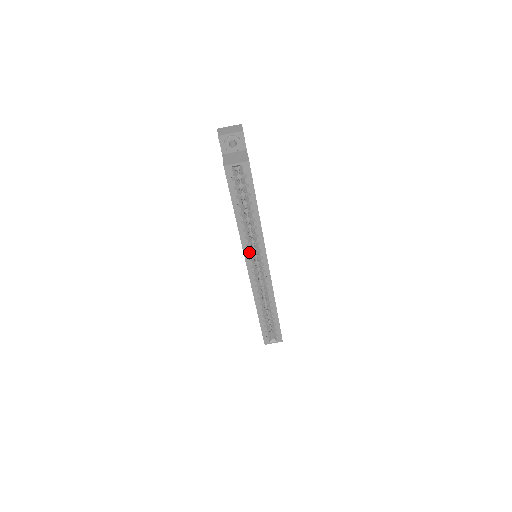
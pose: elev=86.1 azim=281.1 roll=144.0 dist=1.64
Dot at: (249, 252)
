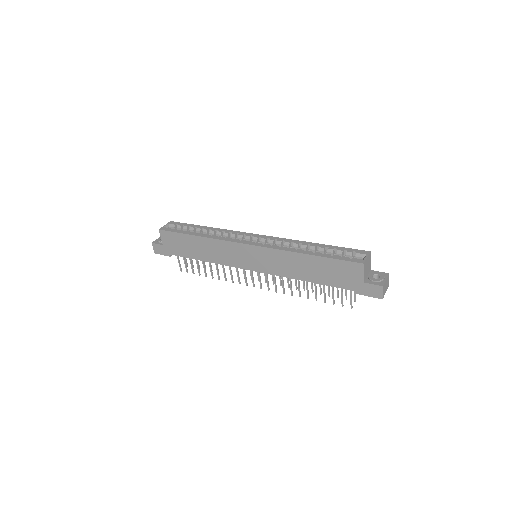
Dot at: occluded
